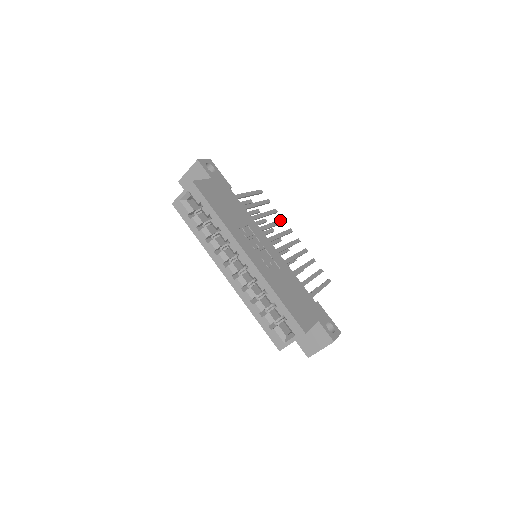
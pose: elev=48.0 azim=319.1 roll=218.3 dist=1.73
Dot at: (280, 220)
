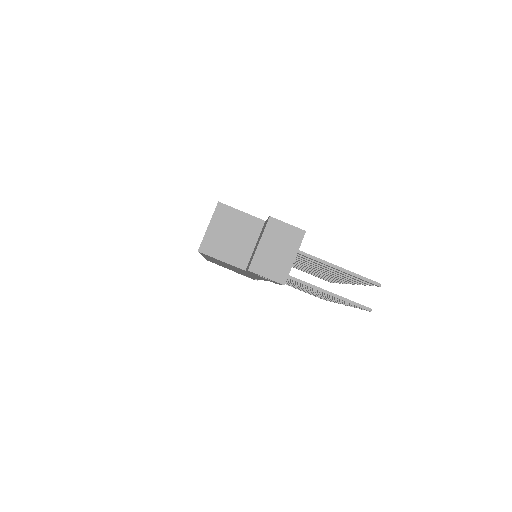
Dot at: occluded
